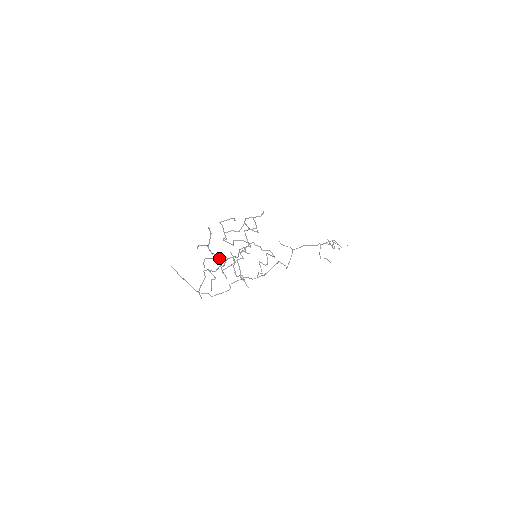
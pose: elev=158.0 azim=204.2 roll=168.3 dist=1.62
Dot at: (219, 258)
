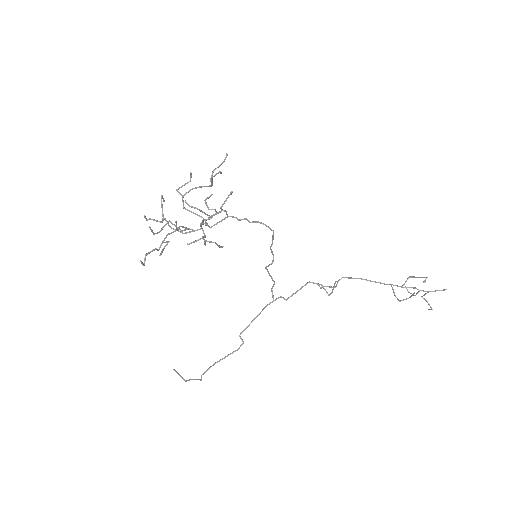
Dot at: (179, 229)
